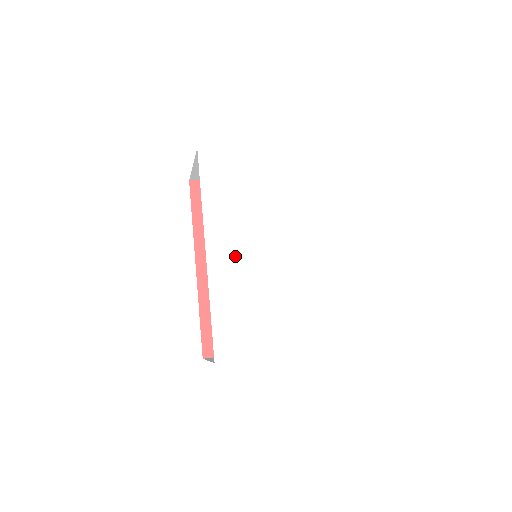
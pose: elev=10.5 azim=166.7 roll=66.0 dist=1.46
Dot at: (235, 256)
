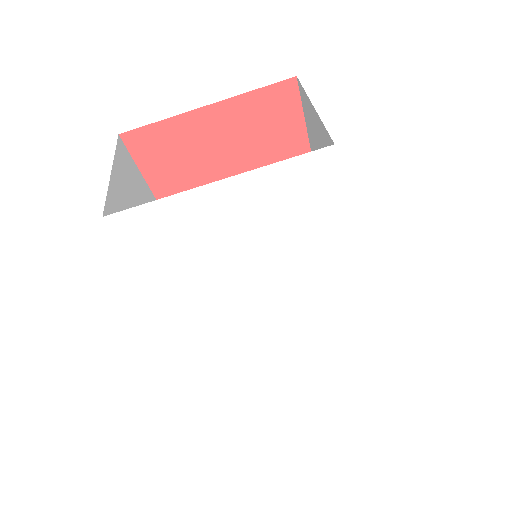
Dot at: (223, 322)
